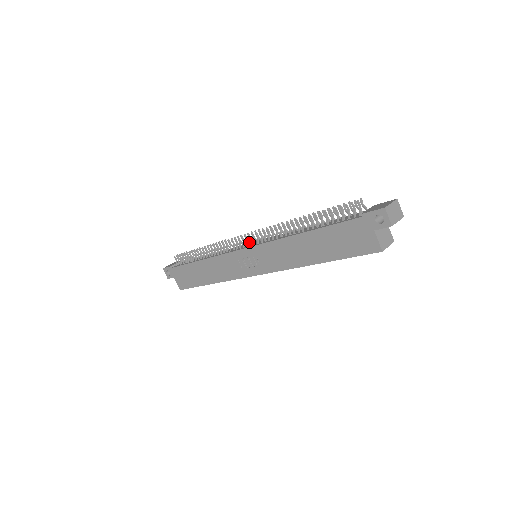
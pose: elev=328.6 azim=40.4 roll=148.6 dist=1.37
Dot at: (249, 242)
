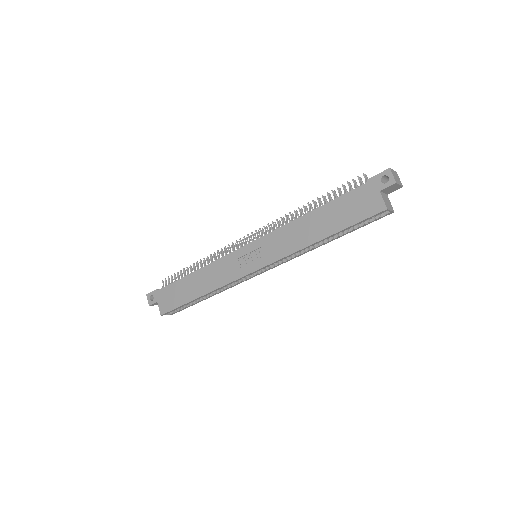
Dot at: occluded
